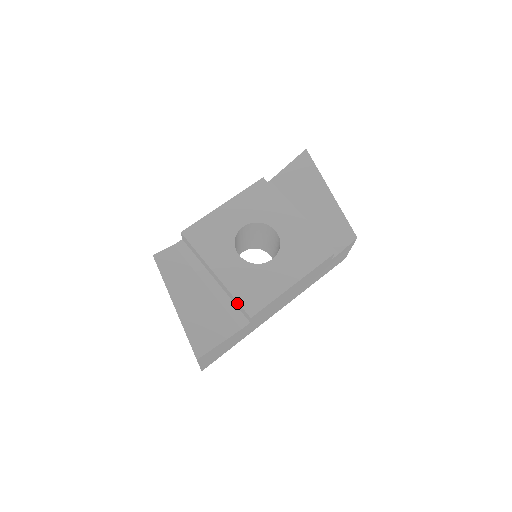
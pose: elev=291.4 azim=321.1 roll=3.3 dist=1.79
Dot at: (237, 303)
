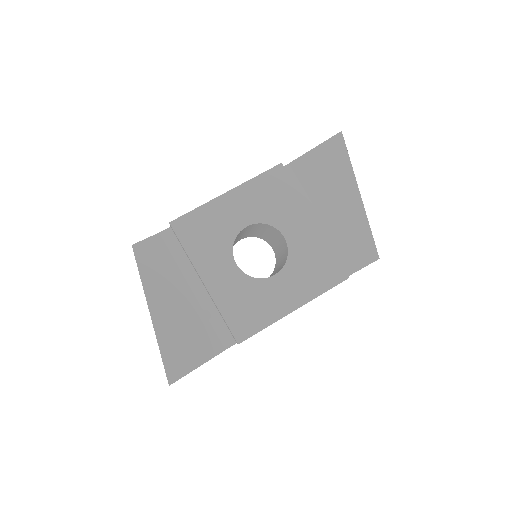
Dot at: (225, 322)
